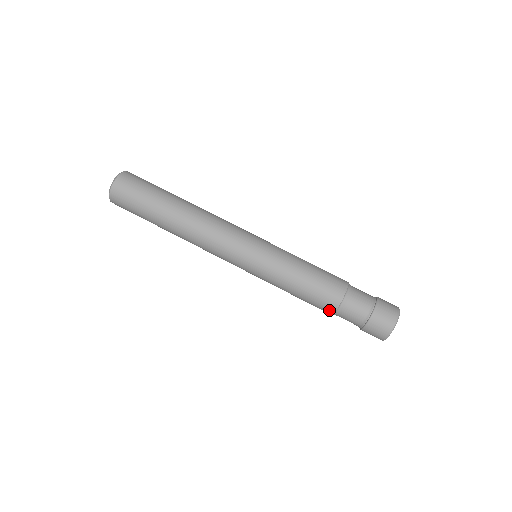
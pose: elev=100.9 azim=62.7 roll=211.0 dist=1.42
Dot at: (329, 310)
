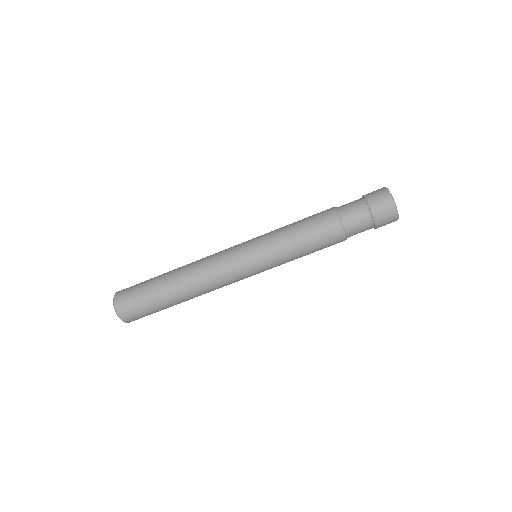
Dot at: occluded
